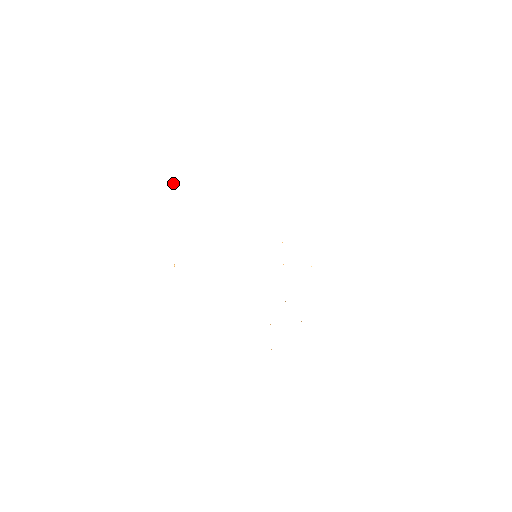
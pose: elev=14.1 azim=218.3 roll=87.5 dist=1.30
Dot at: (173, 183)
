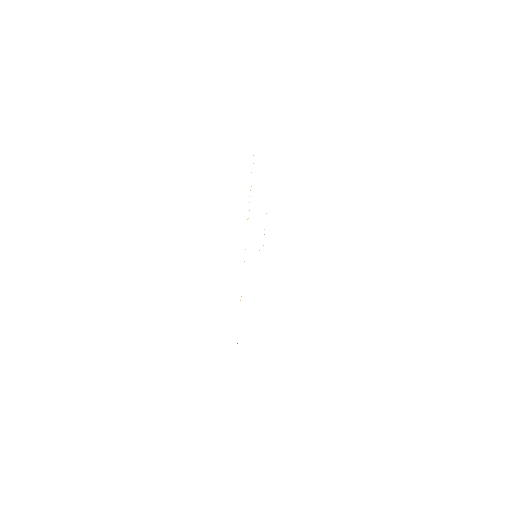
Dot at: occluded
